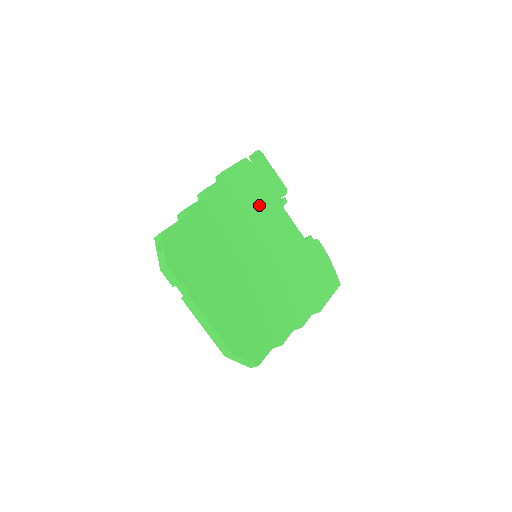
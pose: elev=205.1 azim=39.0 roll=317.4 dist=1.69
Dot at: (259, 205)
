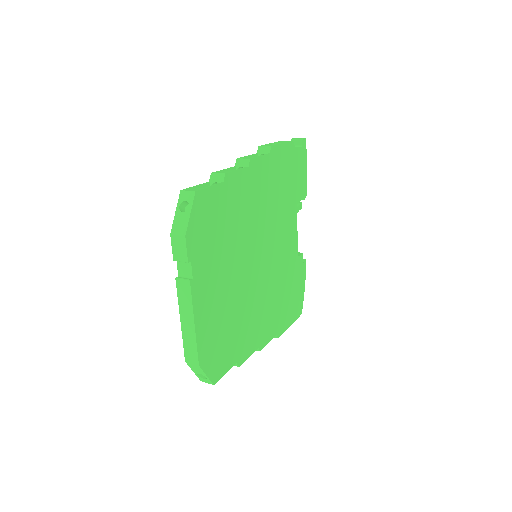
Dot at: (282, 201)
